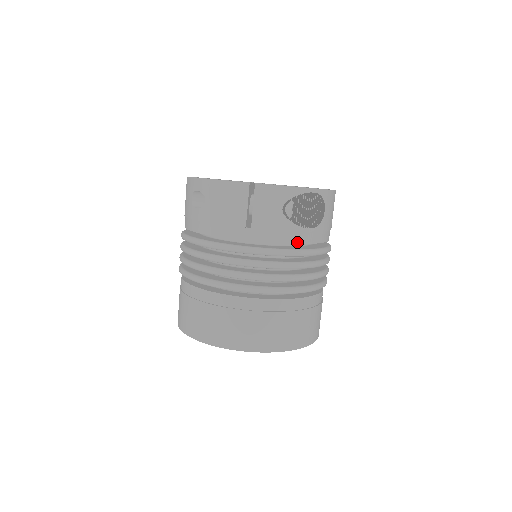
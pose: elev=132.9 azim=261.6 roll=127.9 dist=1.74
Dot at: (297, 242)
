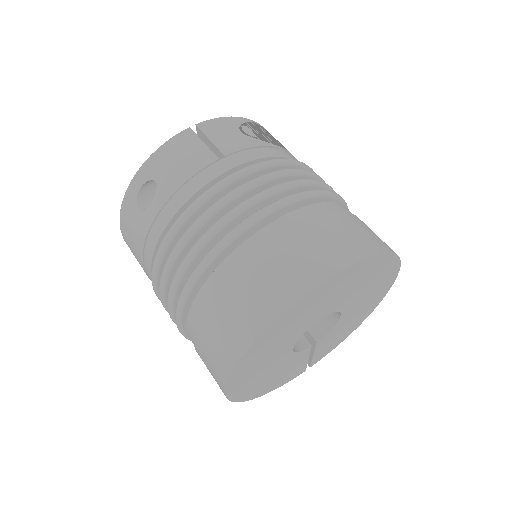
Dot at: (282, 156)
